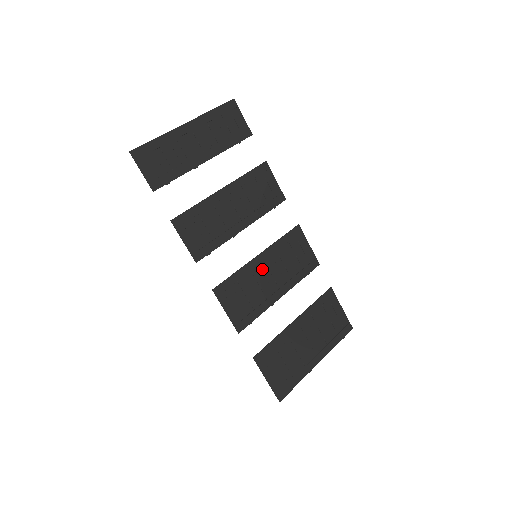
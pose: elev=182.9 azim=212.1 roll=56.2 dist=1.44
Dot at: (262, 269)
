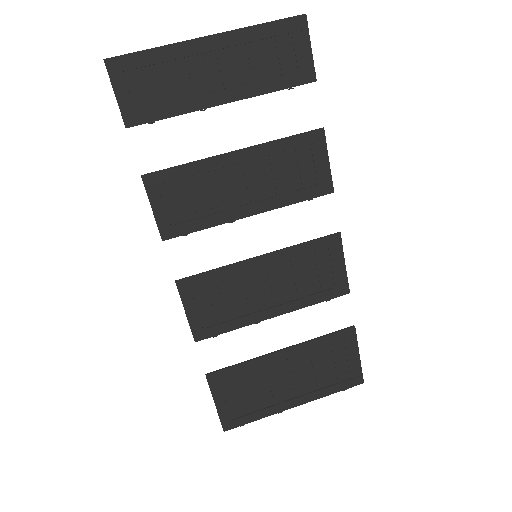
Dot at: (259, 275)
